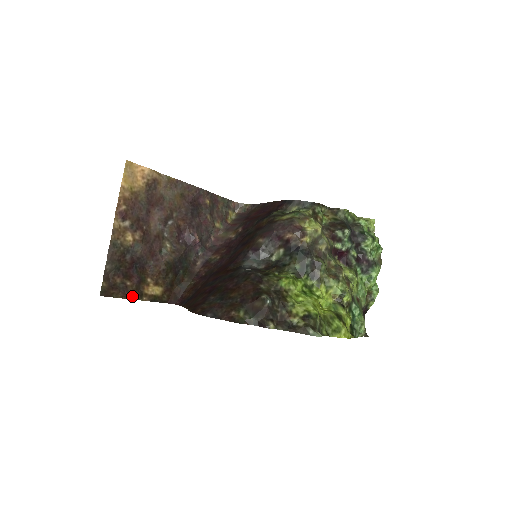
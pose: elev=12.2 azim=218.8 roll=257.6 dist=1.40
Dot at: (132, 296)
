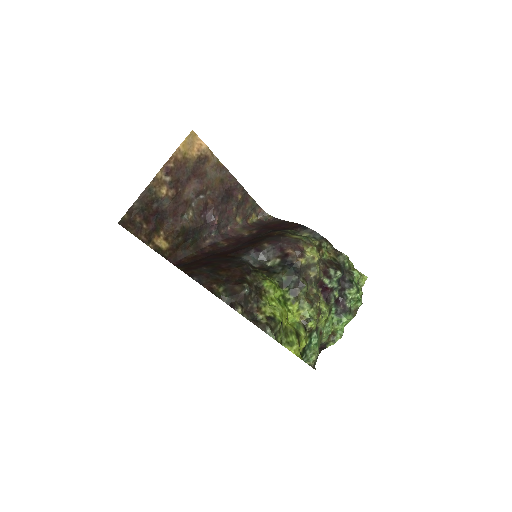
Dot at: (142, 238)
